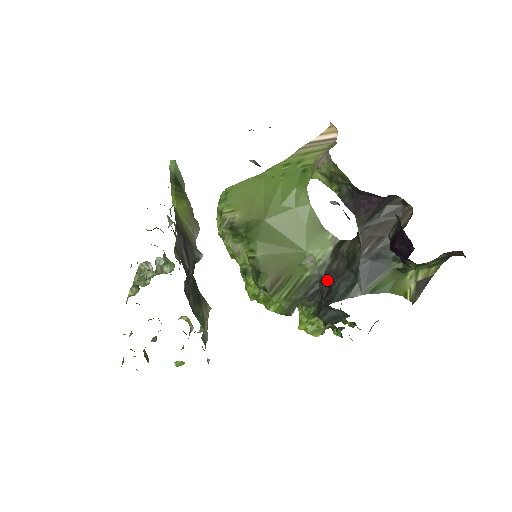
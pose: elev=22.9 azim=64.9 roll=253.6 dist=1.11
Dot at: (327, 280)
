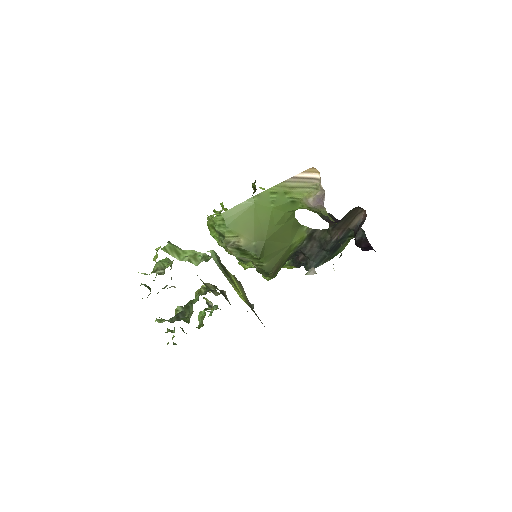
Dot at: (304, 253)
